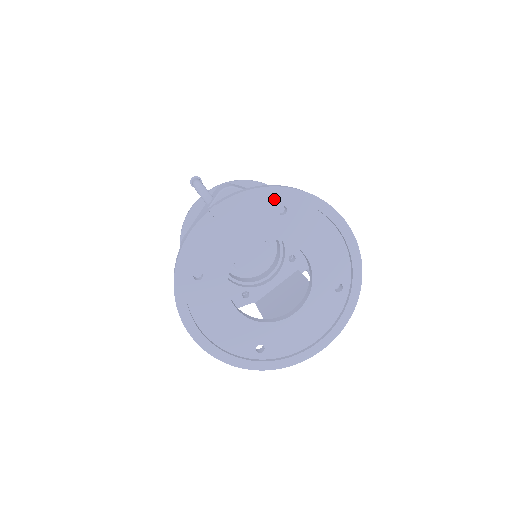
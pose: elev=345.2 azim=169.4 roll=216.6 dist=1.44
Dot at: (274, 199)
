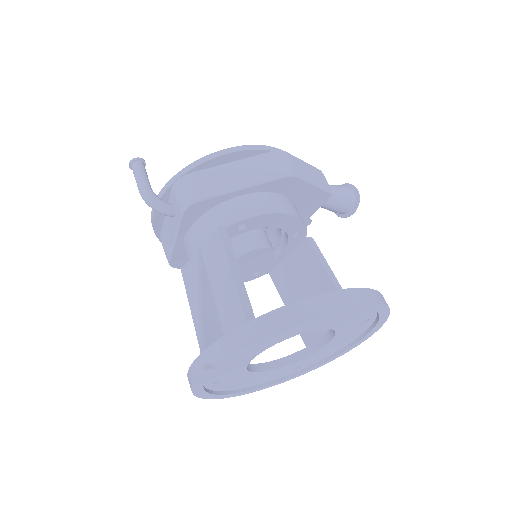
Dot at: occluded
